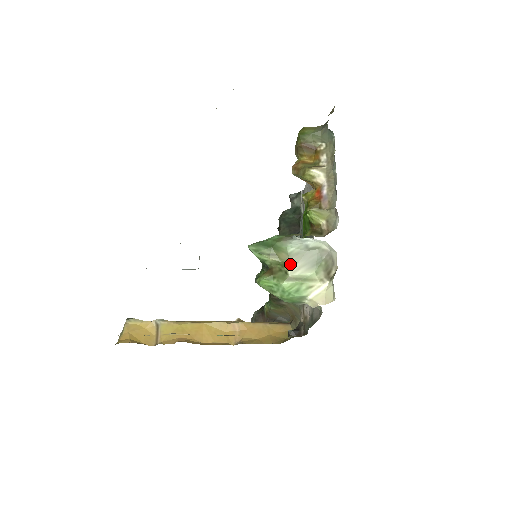
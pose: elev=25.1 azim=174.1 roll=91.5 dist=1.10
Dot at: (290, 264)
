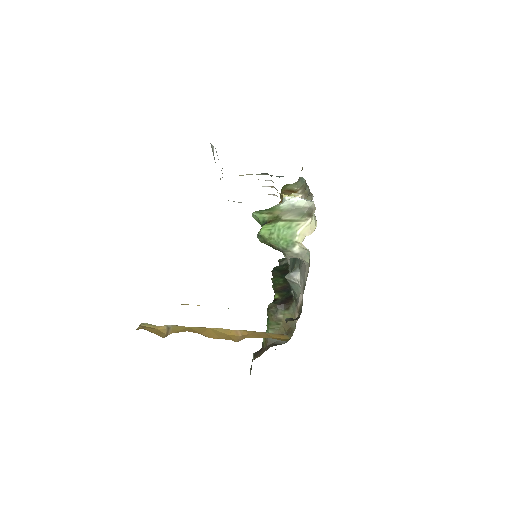
Dot at: (282, 214)
